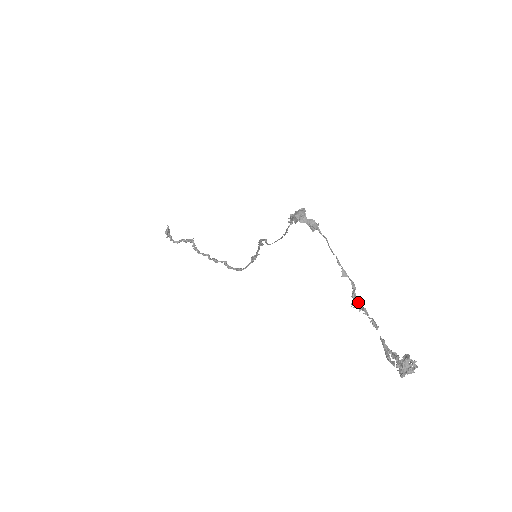
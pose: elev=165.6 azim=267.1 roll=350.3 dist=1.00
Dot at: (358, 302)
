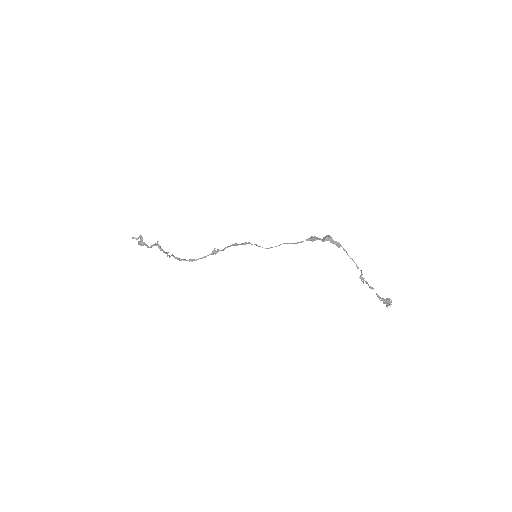
Dot at: (363, 279)
